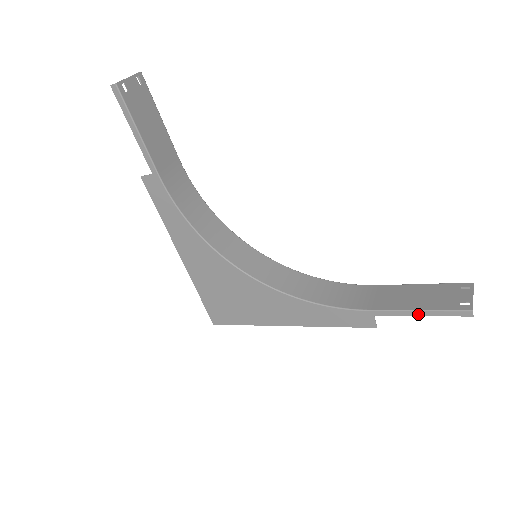
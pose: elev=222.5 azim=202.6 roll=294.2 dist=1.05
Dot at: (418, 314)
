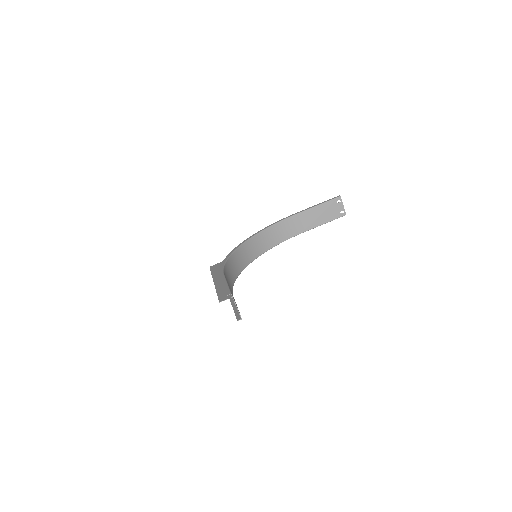
Dot at: occluded
